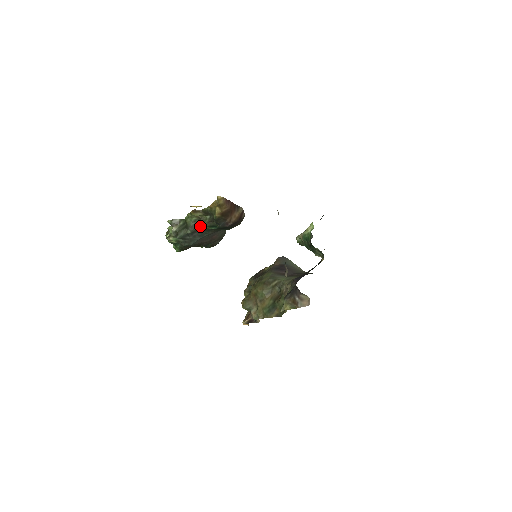
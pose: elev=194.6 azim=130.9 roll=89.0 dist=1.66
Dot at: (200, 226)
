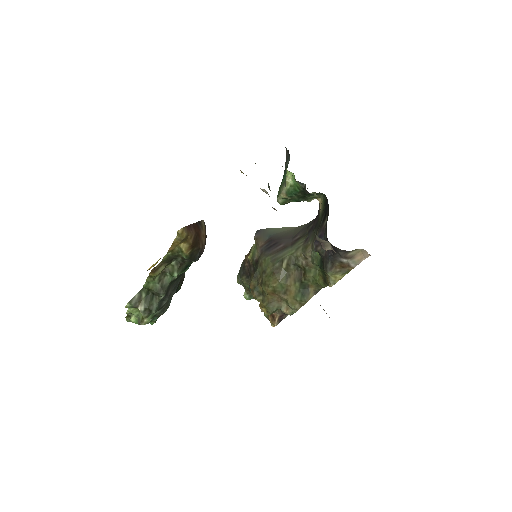
Dot at: (169, 280)
